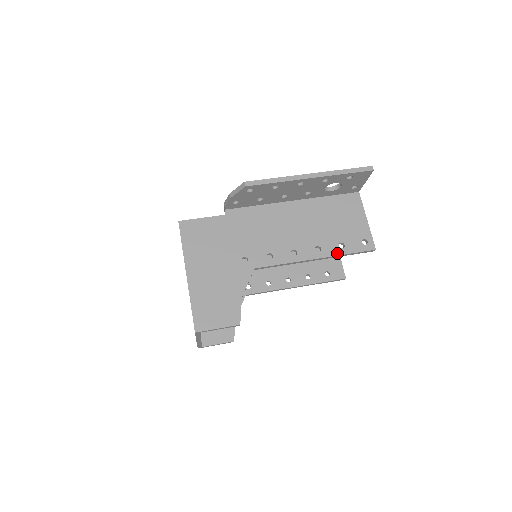
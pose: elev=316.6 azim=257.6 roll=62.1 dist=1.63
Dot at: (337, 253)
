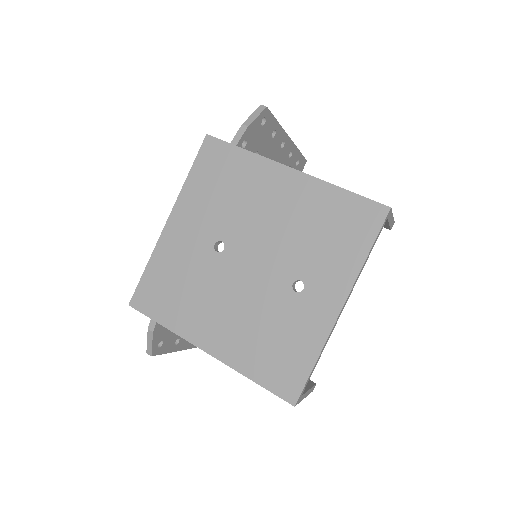
Dot at: occluded
